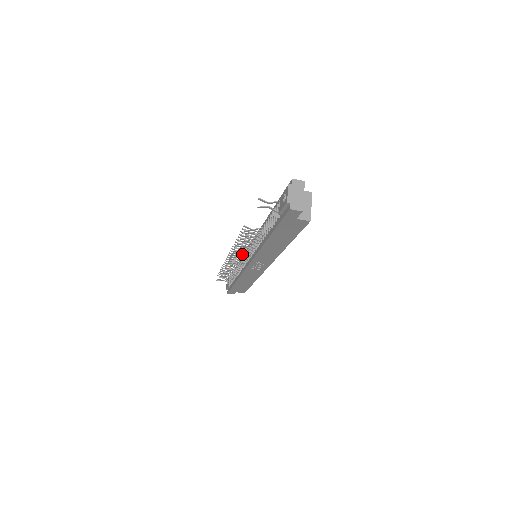
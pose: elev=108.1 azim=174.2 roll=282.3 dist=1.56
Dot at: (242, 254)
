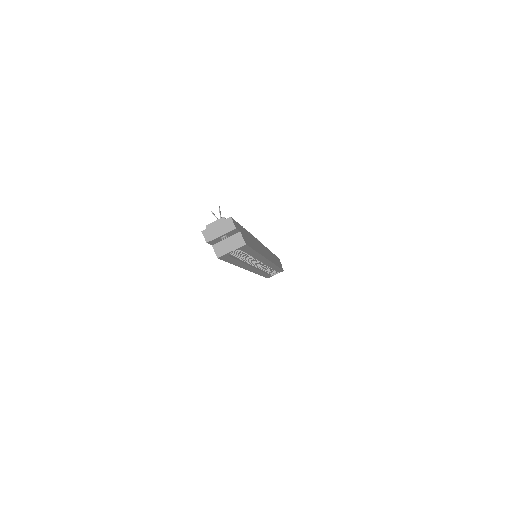
Dot at: occluded
